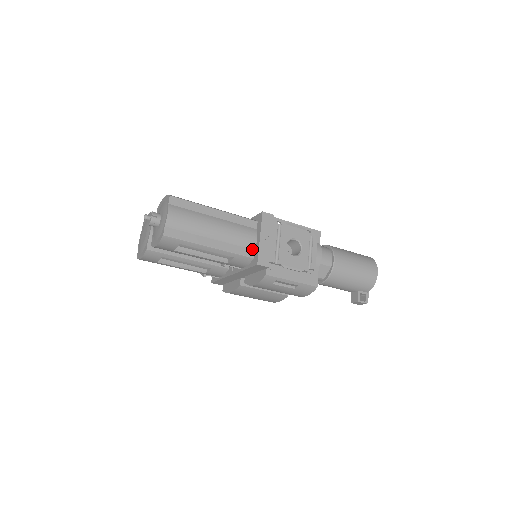
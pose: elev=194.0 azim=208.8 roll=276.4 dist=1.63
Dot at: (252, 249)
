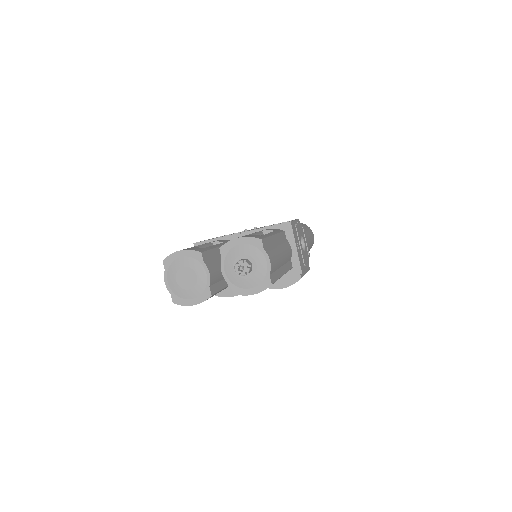
Dot at: (290, 260)
